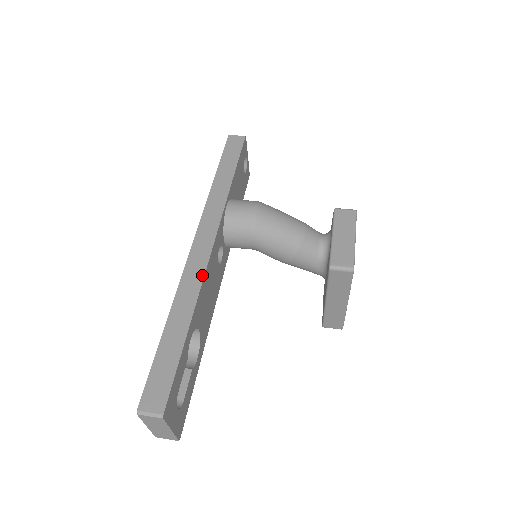
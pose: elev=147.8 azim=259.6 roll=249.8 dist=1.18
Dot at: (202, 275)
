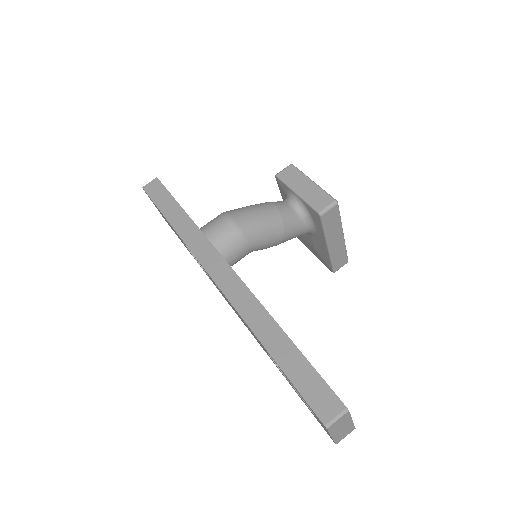
Dot at: (250, 294)
